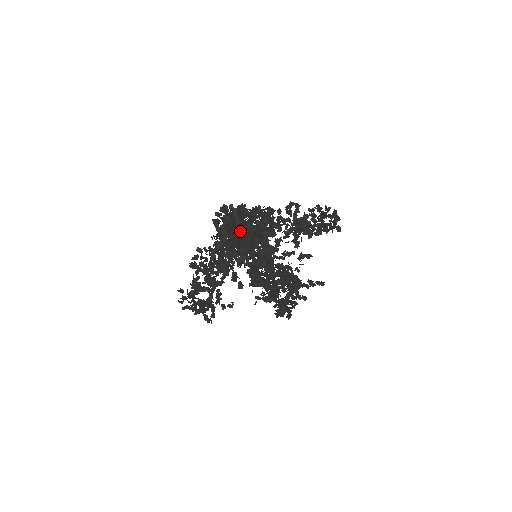
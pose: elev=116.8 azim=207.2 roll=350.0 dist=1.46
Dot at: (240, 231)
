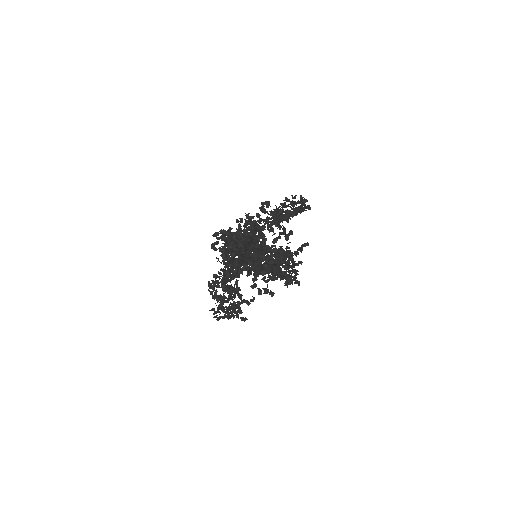
Dot at: occluded
